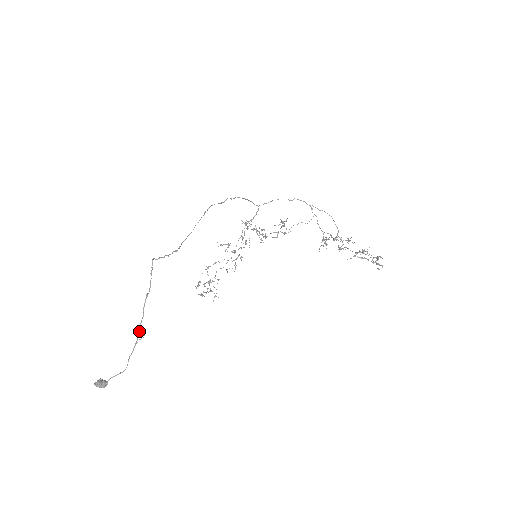
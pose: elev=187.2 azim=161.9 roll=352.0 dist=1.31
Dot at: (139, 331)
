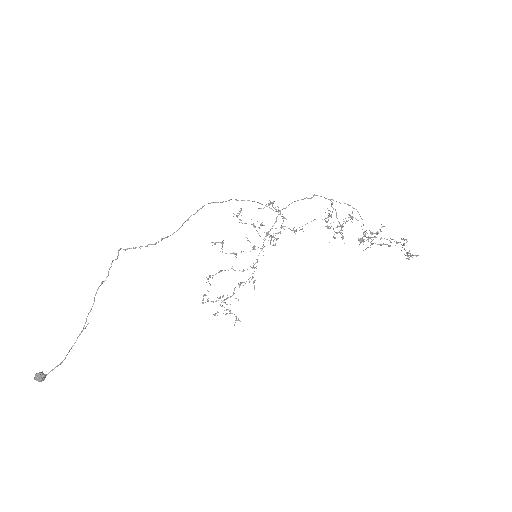
Dot at: (86, 320)
